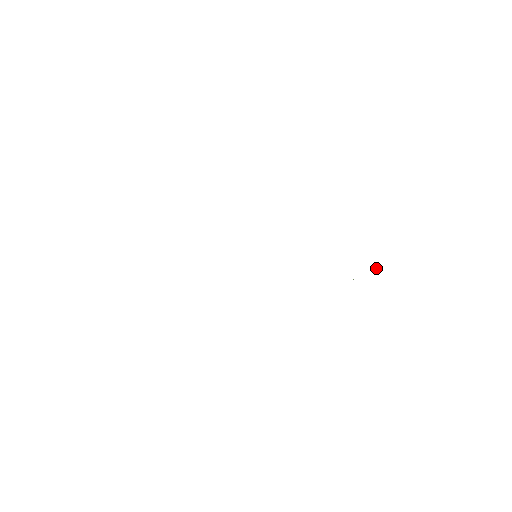
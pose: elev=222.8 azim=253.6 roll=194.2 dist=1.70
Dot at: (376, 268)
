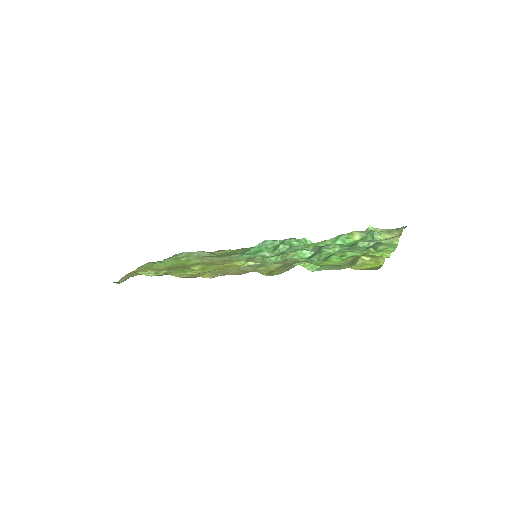
Dot at: occluded
